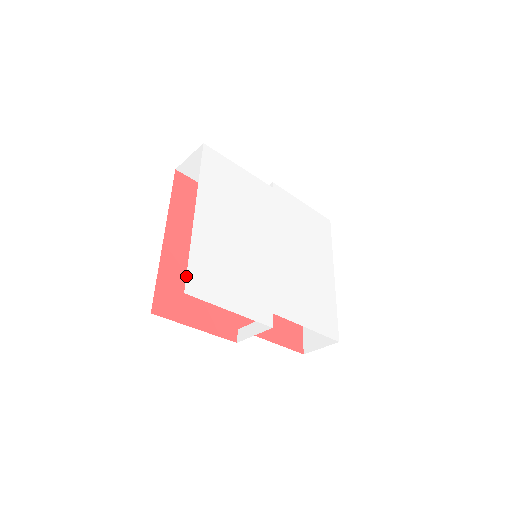
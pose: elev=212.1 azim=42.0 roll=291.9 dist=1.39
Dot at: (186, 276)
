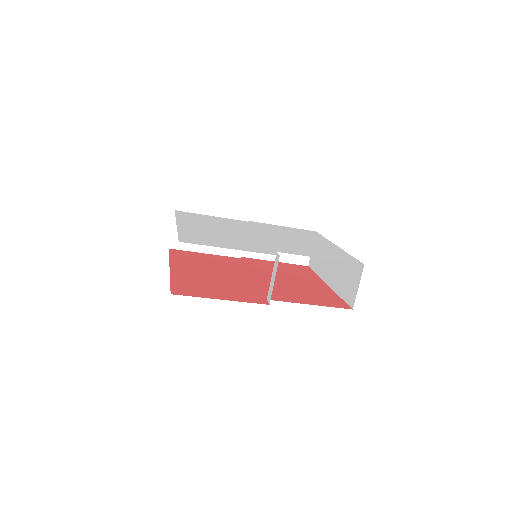
Dot at: (178, 238)
